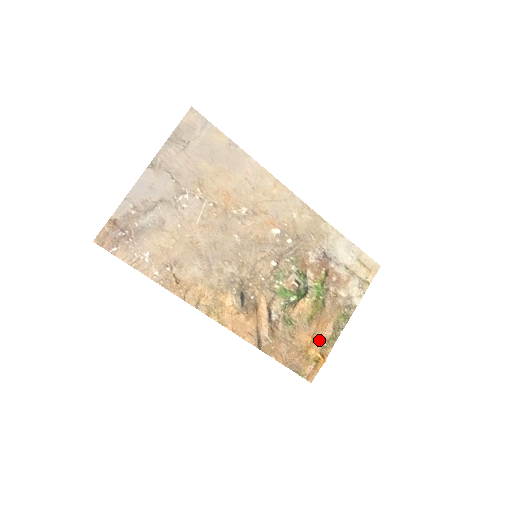
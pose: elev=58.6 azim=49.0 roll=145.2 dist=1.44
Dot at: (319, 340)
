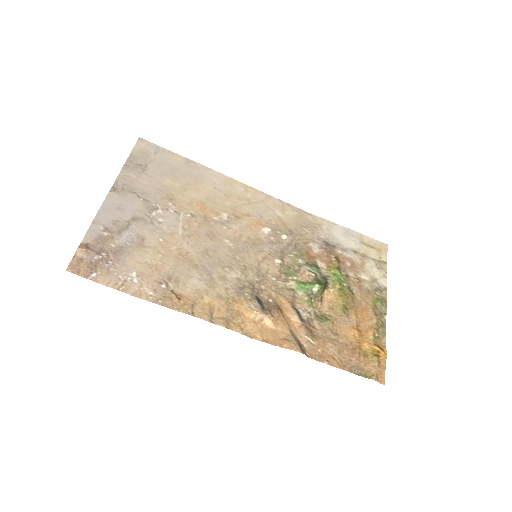
Dot at: (367, 332)
